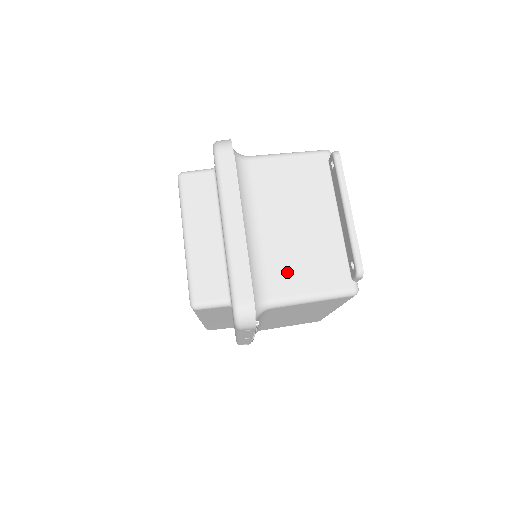
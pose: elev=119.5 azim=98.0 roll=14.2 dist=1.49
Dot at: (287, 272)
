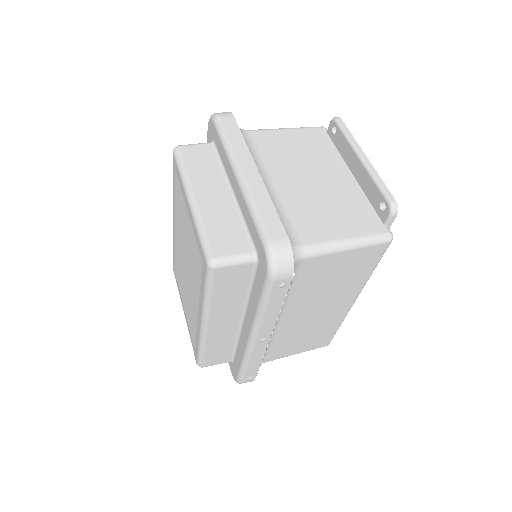
Dot at: (314, 220)
